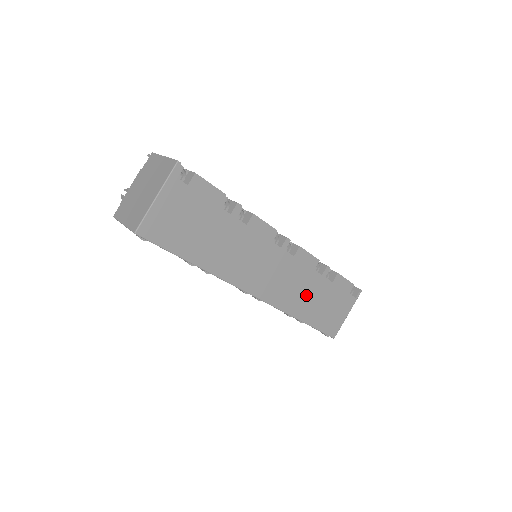
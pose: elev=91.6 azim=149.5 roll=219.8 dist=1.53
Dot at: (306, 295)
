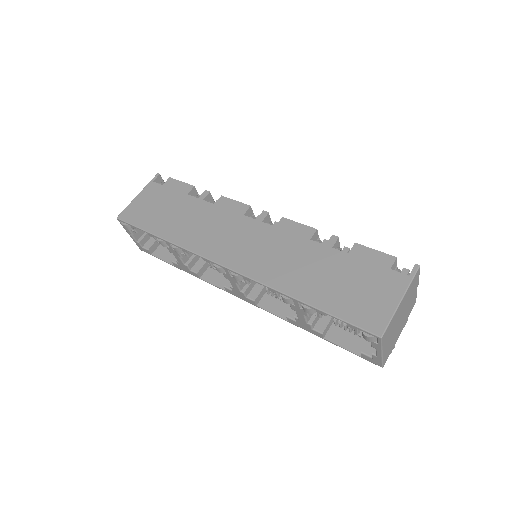
Dot at: (303, 268)
